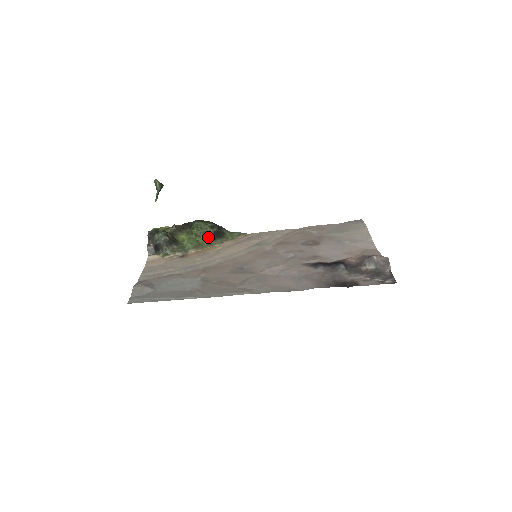
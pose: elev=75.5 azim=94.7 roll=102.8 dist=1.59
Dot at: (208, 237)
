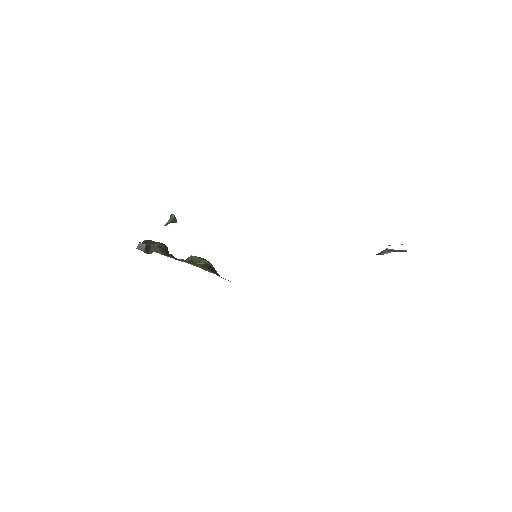
Dot at: (203, 264)
